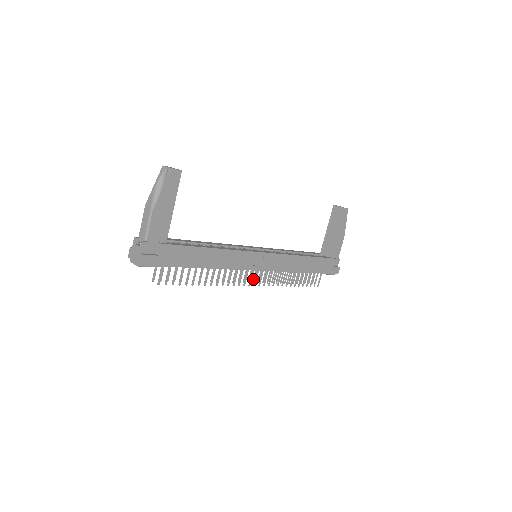
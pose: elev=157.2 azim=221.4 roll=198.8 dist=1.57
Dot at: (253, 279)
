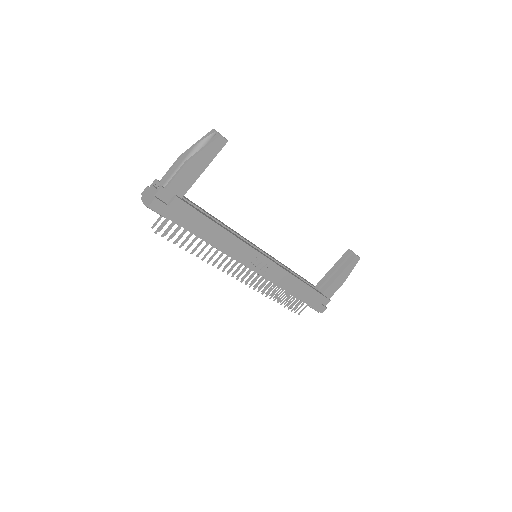
Dot at: (243, 276)
